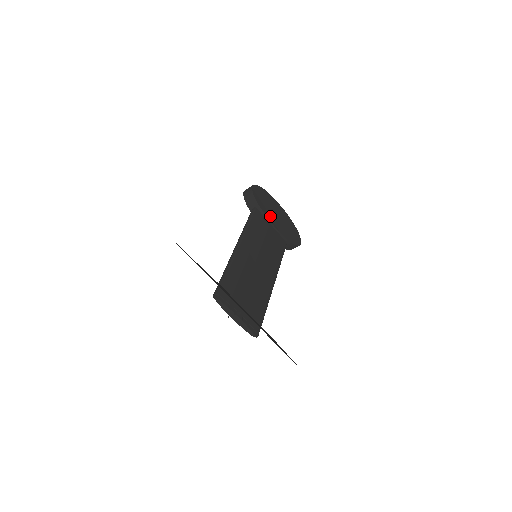
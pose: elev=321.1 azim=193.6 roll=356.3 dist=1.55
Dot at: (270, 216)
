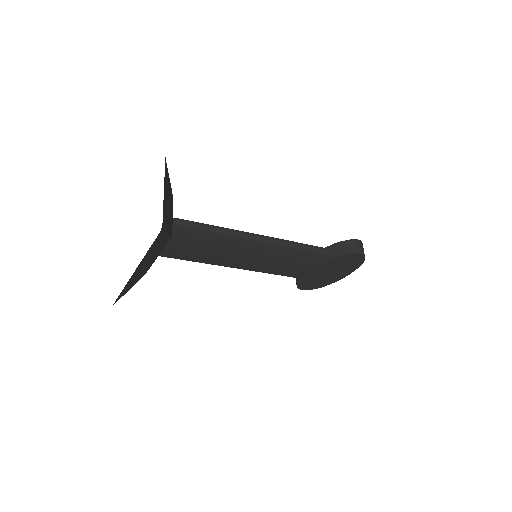
Dot at: occluded
